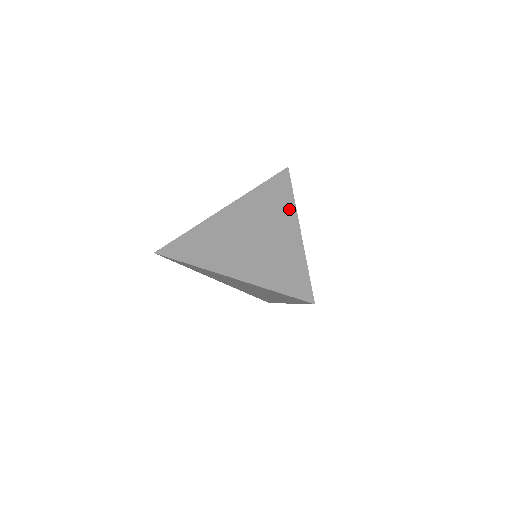
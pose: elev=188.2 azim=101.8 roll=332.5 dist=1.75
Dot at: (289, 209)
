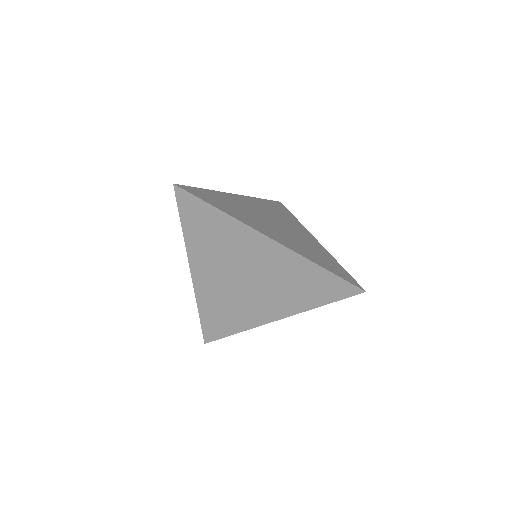
Dot at: (299, 224)
